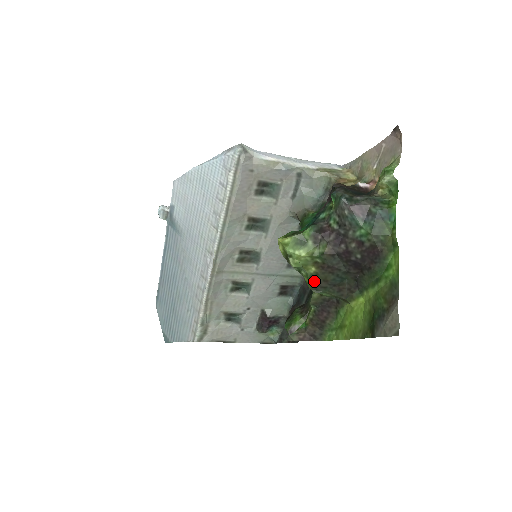
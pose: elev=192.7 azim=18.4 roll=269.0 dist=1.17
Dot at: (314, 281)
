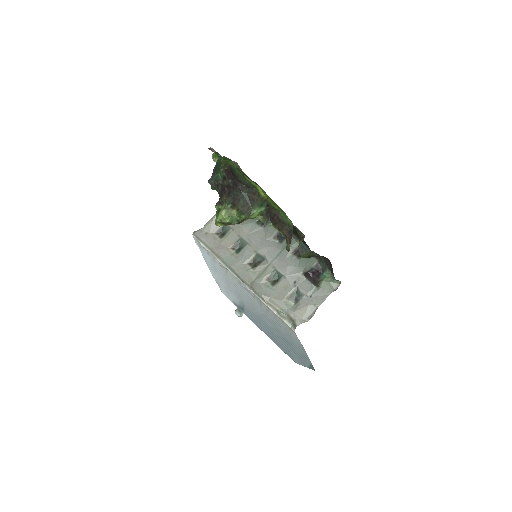
Dot at: (242, 213)
